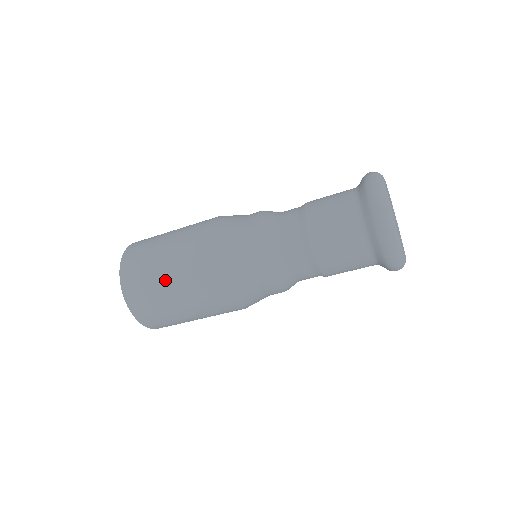
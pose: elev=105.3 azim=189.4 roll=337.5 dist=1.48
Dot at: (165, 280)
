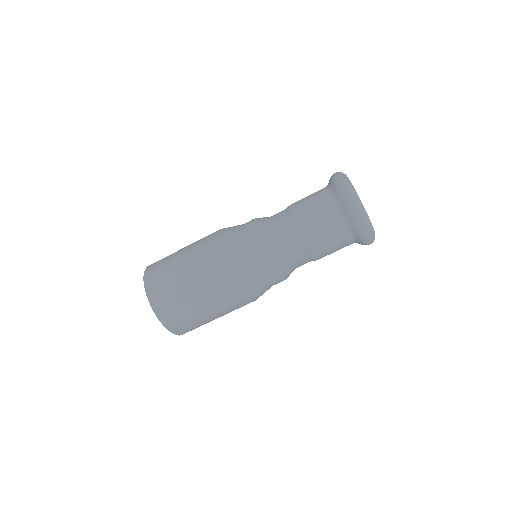
Dot at: (186, 284)
